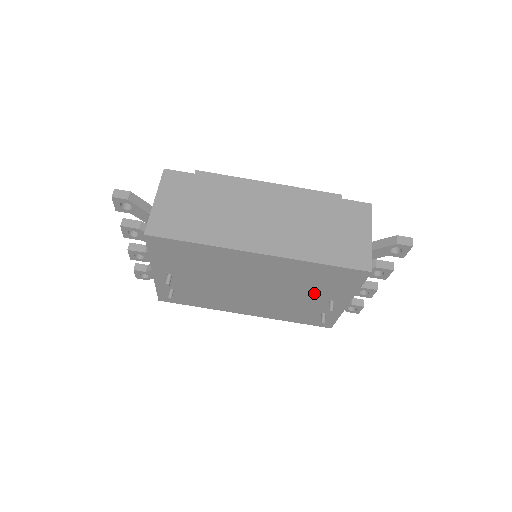
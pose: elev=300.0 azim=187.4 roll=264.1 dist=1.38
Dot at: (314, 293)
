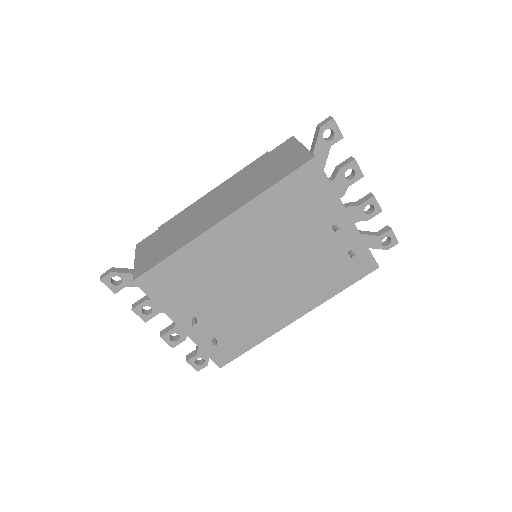
Dot at: (310, 230)
